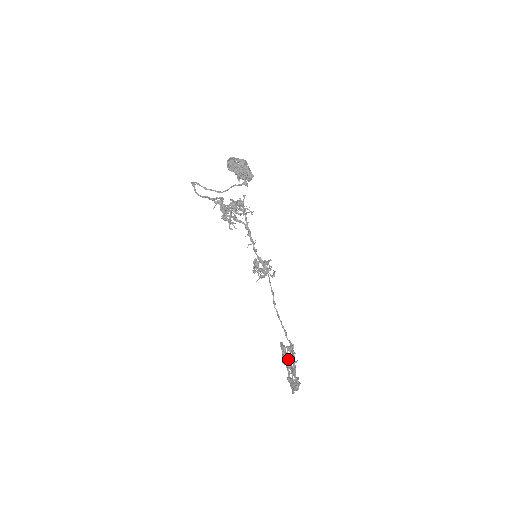
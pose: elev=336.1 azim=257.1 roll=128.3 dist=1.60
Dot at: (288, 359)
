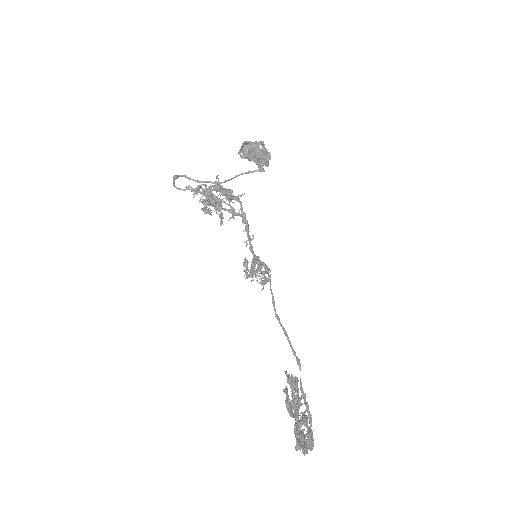
Dot at: occluded
